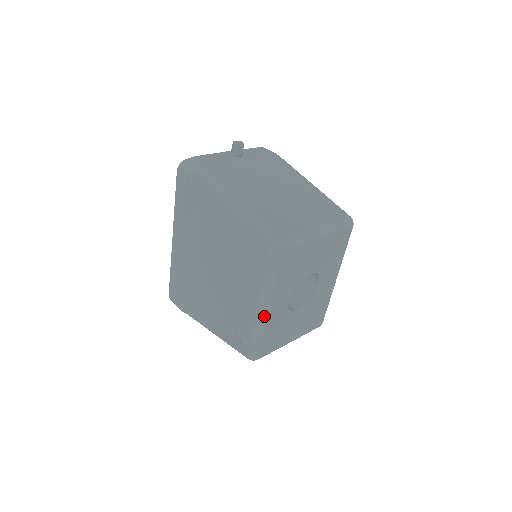
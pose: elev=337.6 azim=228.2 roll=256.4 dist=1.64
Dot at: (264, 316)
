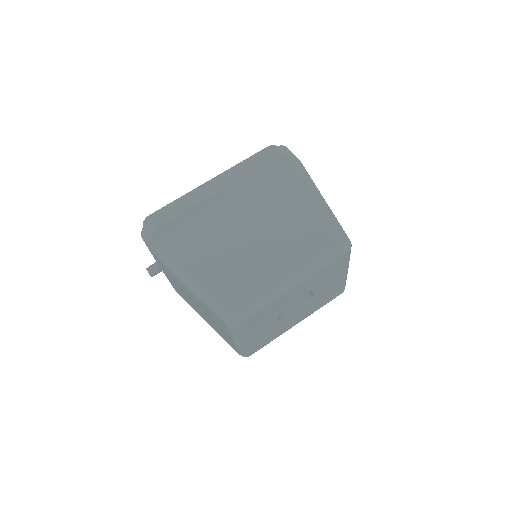
Dot at: (286, 289)
